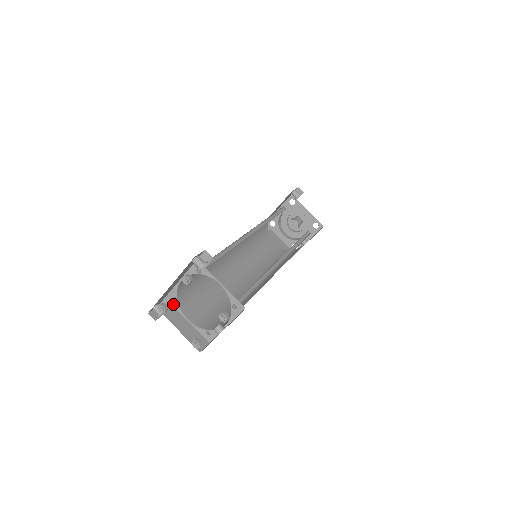
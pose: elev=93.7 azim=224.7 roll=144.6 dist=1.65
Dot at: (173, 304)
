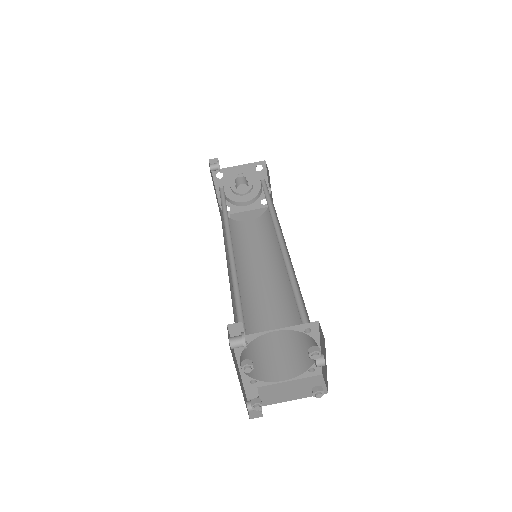
Dot at: (257, 386)
